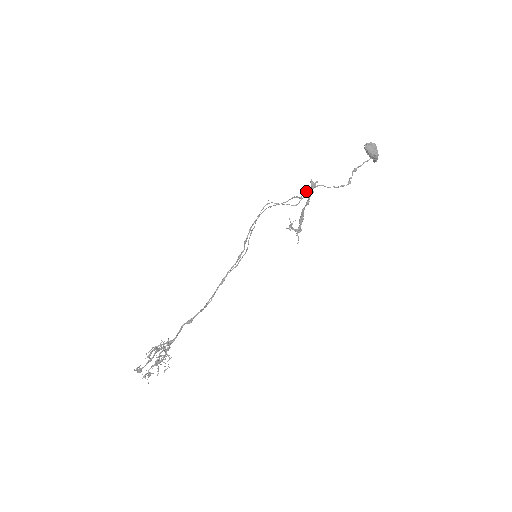
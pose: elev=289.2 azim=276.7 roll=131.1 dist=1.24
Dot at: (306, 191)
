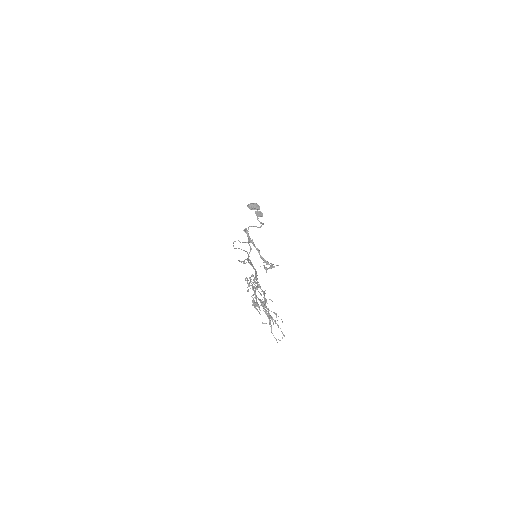
Dot at: (248, 241)
